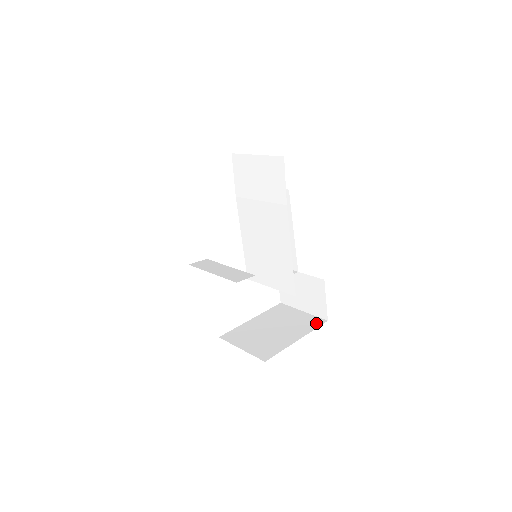
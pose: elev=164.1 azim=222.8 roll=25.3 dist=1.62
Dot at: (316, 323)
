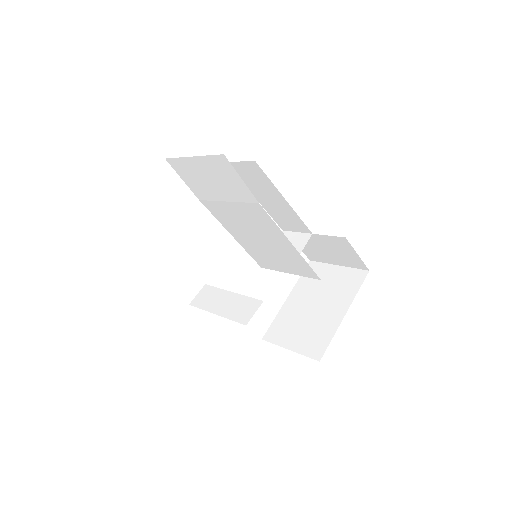
Dot at: (357, 280)
